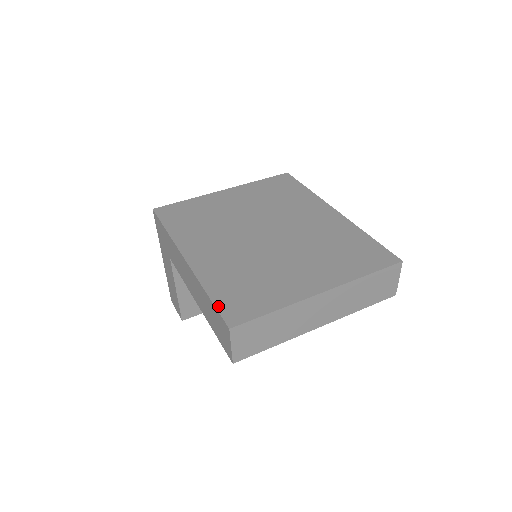
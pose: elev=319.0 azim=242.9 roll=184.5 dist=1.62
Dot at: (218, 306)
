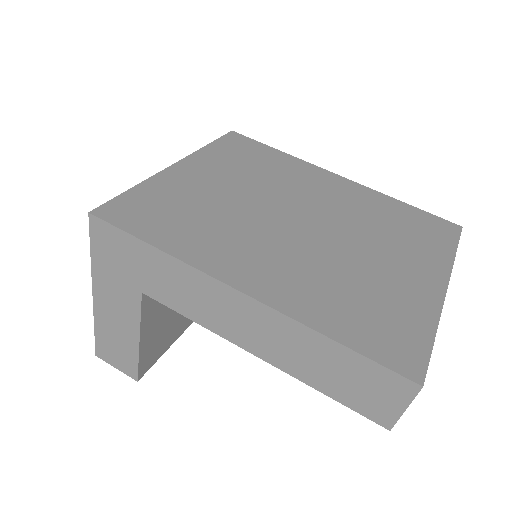
Dot at: (371, 355)
